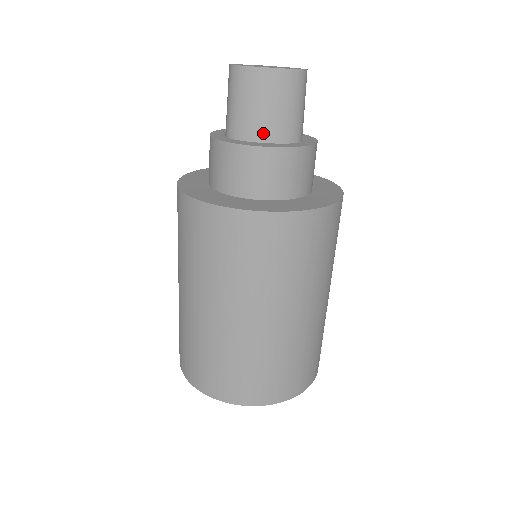
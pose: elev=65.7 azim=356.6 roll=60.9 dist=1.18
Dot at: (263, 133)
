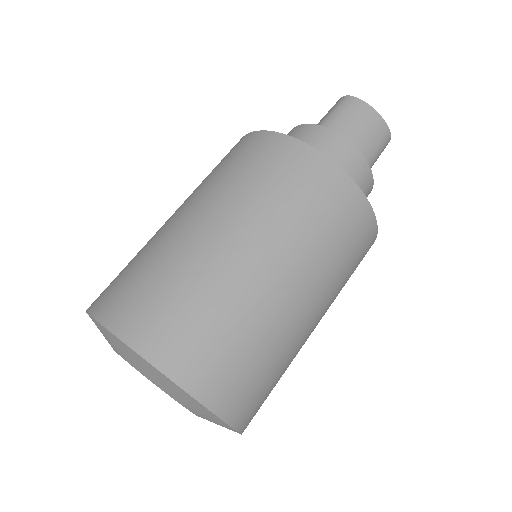
Dot at: occluded
